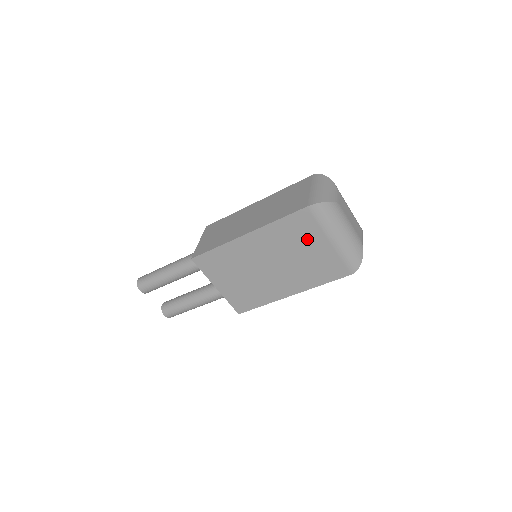
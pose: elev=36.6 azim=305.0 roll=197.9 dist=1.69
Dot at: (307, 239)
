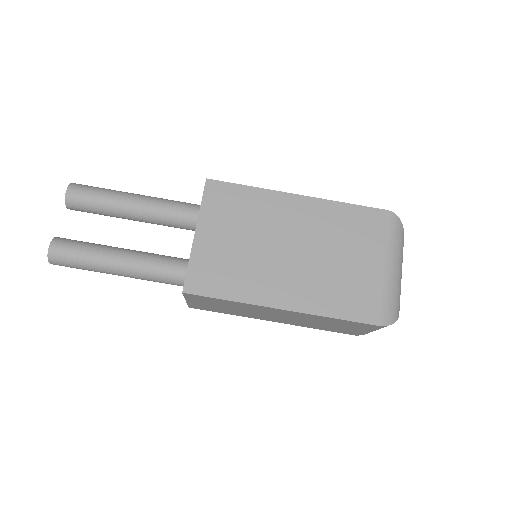
Dot at: (361, 245)
